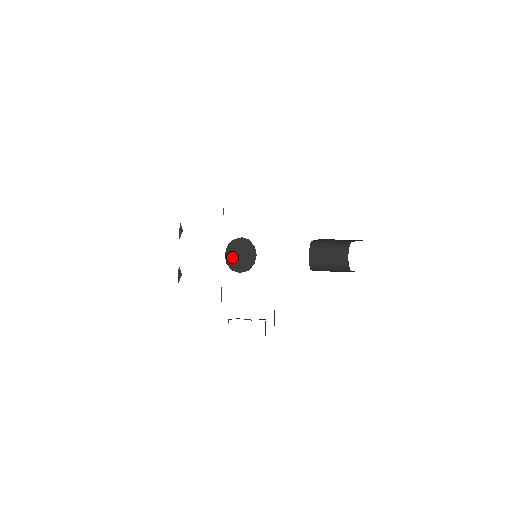
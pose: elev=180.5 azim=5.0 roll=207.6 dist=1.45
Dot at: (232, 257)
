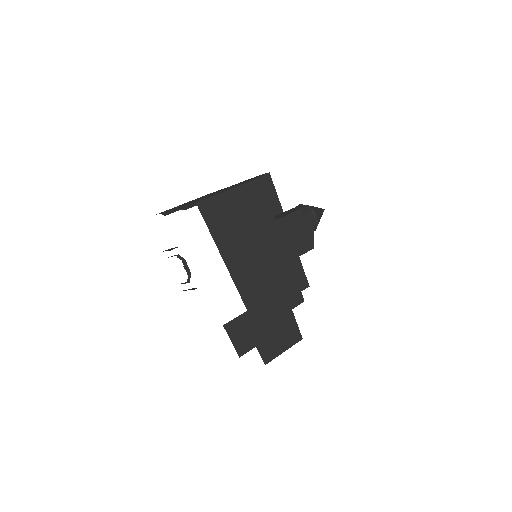
Dot at: occluded
